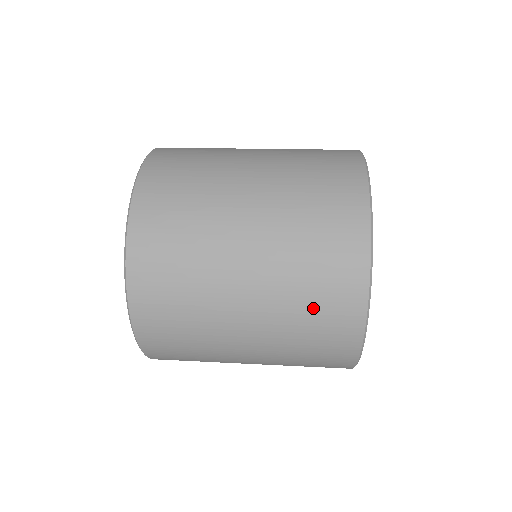
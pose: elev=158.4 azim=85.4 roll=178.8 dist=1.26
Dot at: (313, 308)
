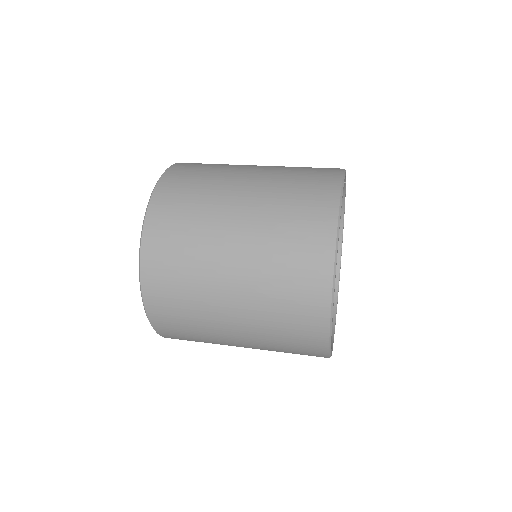
Dot at: occluded
